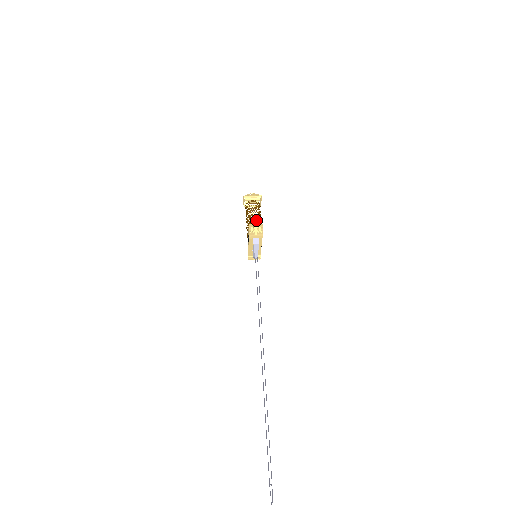
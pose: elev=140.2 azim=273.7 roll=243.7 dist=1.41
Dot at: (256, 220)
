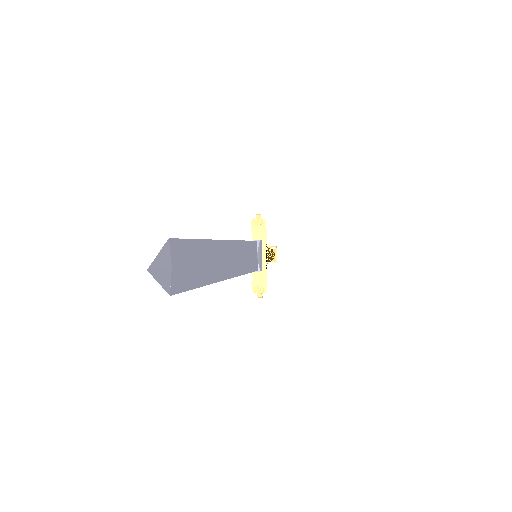
Dot at: (259, 214)
